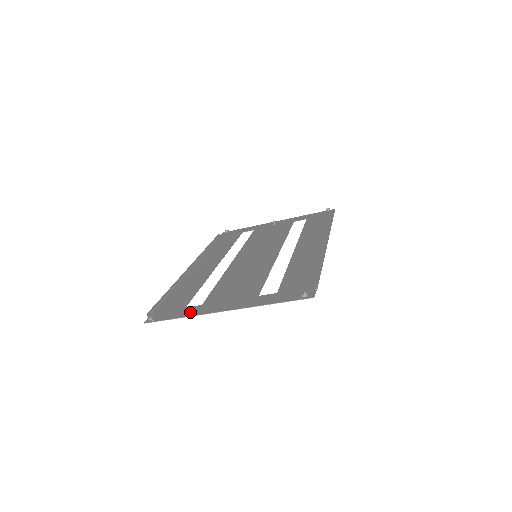
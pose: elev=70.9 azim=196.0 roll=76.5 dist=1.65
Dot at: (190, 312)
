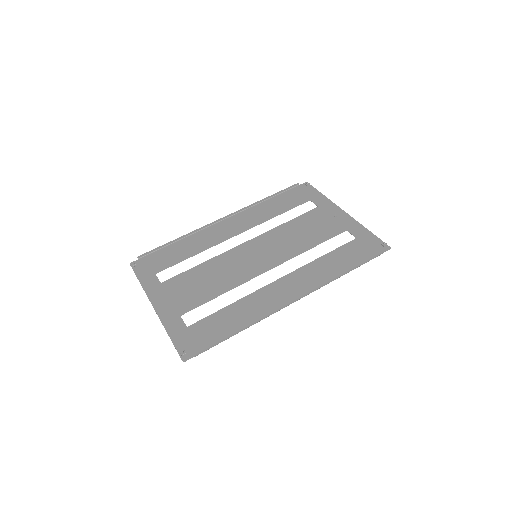
Dot at: (148, 284)
